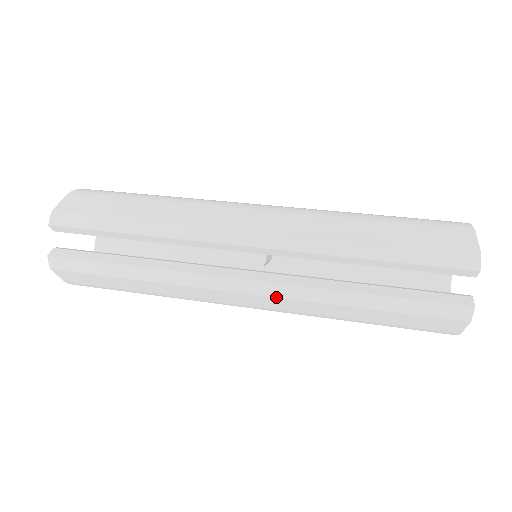
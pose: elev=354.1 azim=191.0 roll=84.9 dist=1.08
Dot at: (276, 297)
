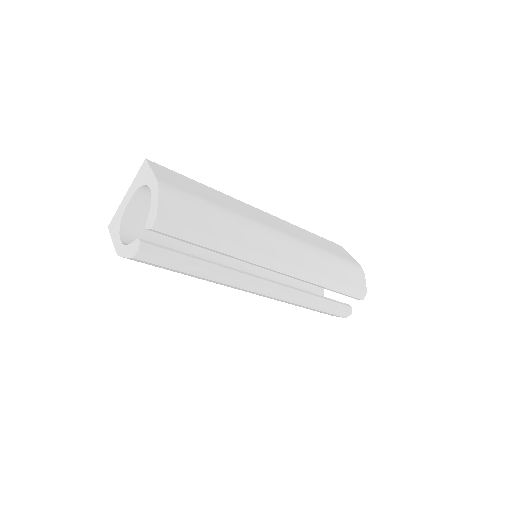
Dot at: (276, 298)
